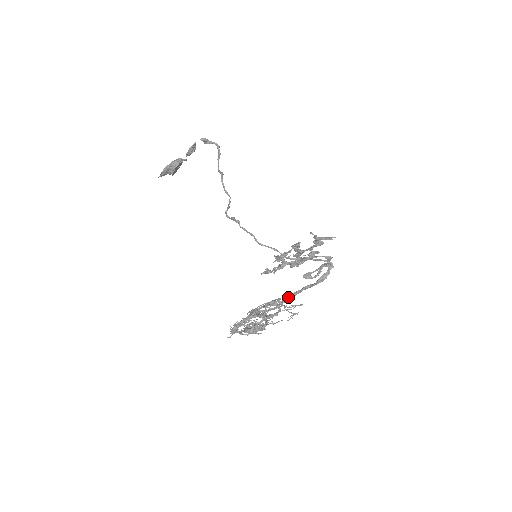
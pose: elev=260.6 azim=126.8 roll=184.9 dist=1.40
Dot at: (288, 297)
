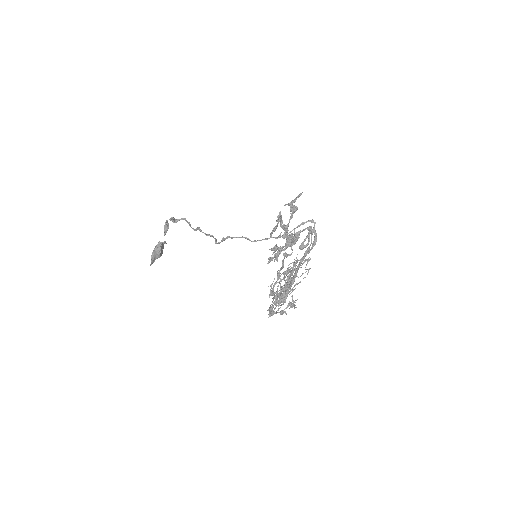
Dot at: (296, 258)
